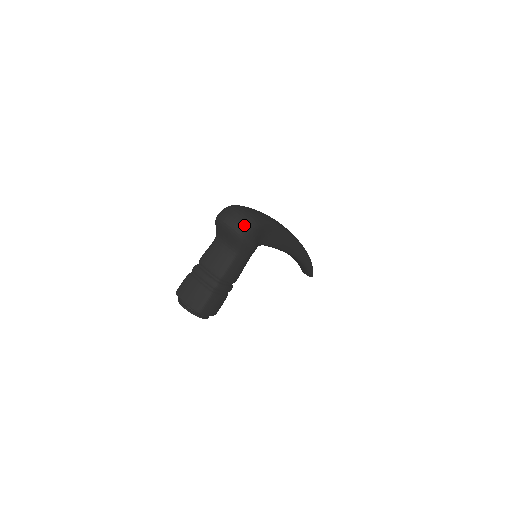
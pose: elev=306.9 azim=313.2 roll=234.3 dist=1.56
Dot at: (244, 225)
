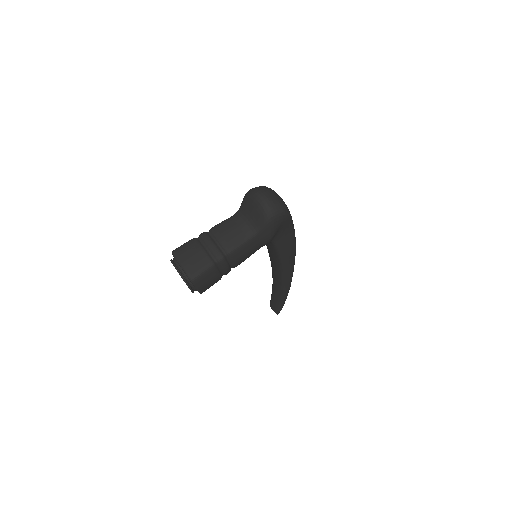
Dot at: (277, 207)
